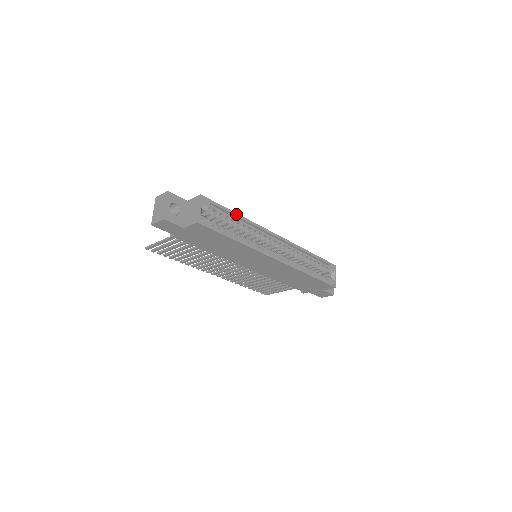
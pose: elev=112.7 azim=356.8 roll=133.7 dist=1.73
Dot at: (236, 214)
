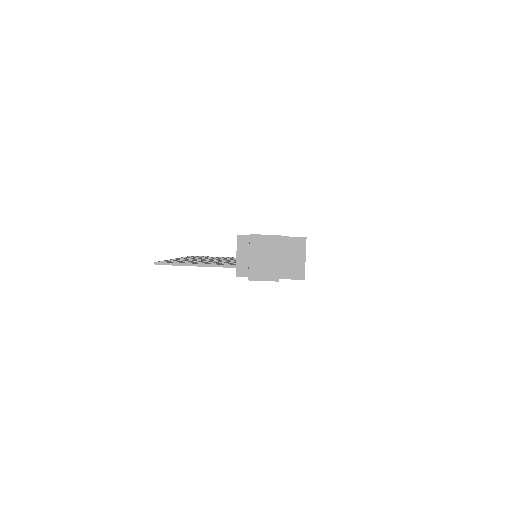
Dot at: occluded
